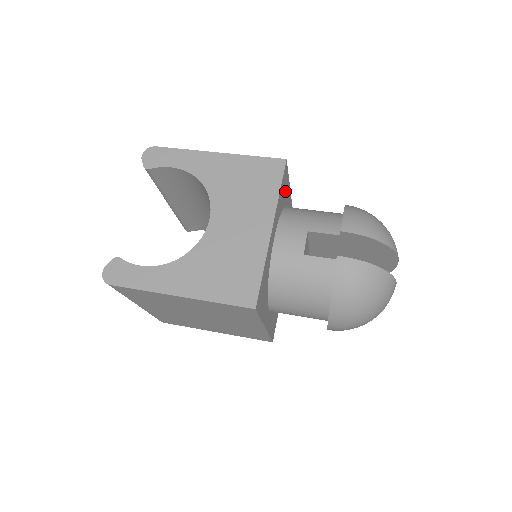
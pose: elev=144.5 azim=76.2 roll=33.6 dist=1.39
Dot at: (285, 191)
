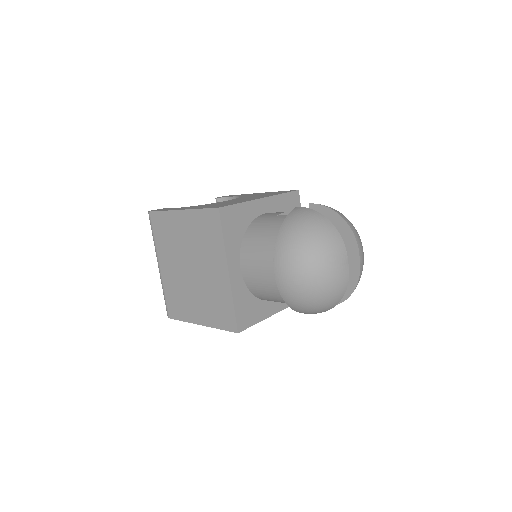
Dot at: occluded
